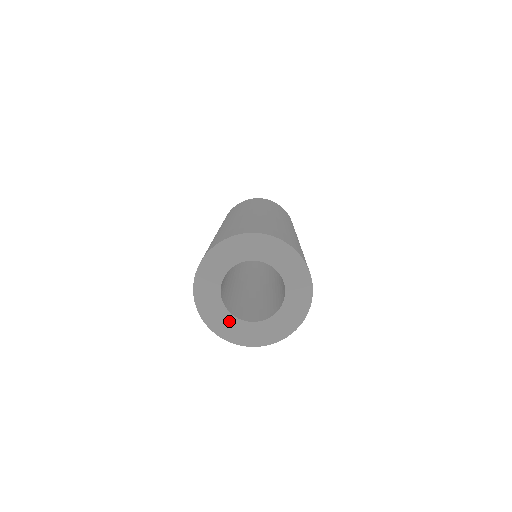
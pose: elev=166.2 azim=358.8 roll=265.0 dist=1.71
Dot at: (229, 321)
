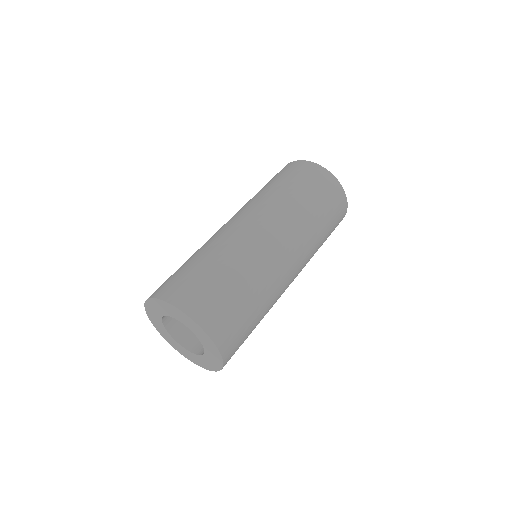
Dot at: (159, 321)
